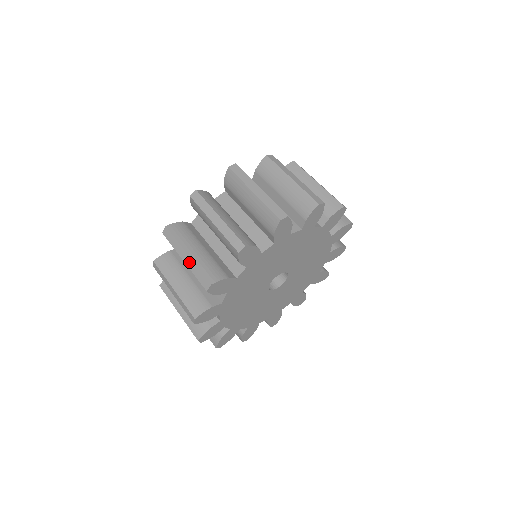
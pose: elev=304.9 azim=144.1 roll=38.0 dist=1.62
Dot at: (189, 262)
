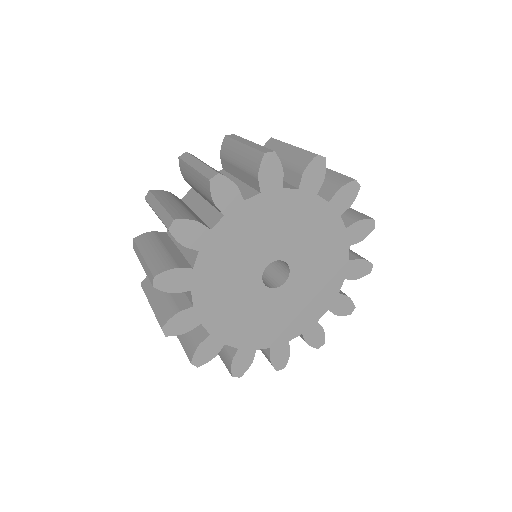
Dot at: (160, 210)
